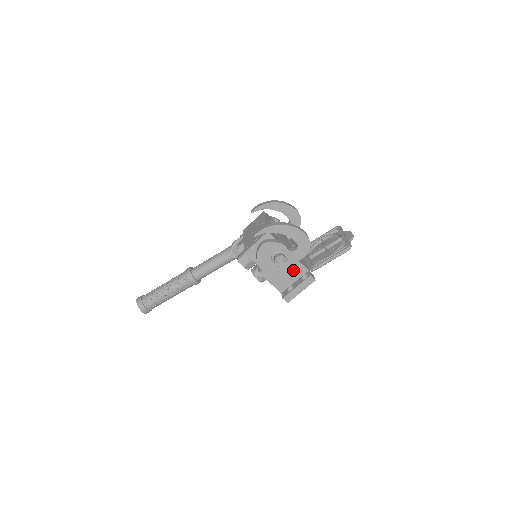
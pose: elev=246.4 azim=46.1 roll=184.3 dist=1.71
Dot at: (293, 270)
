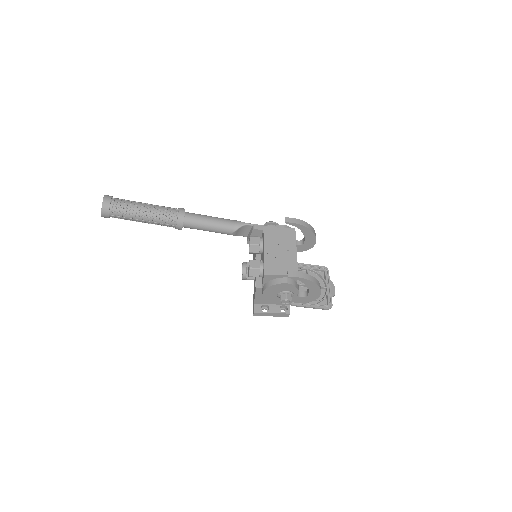
Dot at: occluded
